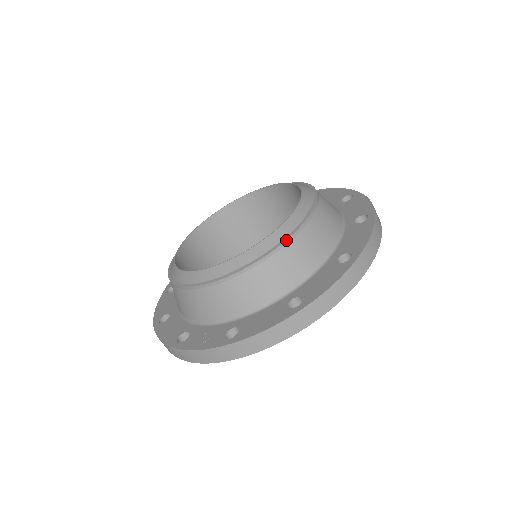
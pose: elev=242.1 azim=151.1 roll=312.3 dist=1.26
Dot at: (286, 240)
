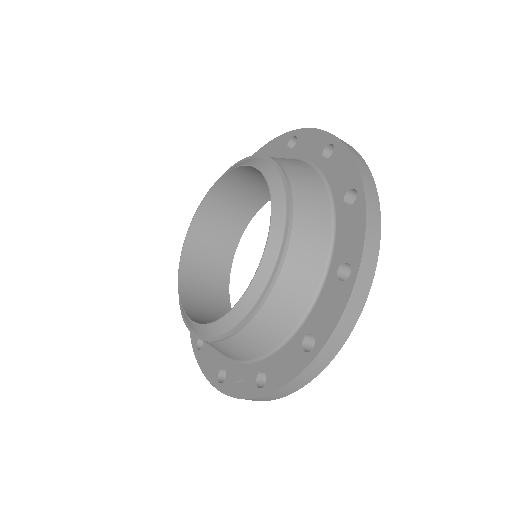
Dot at: (272, 280)
